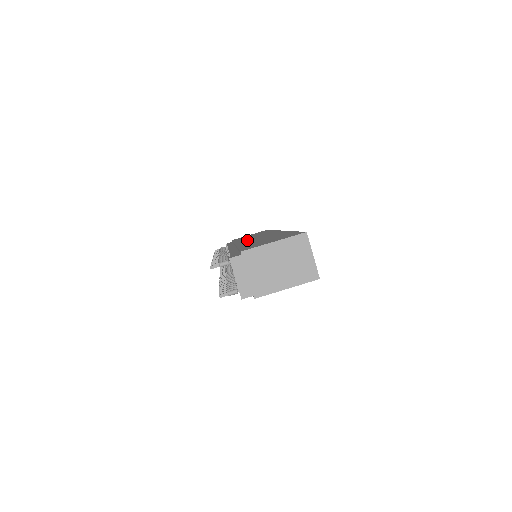
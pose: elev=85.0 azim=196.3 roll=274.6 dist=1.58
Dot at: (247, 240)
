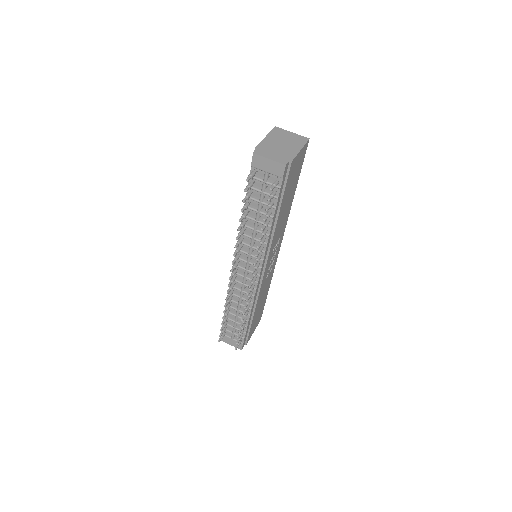
Dot at: occluded
